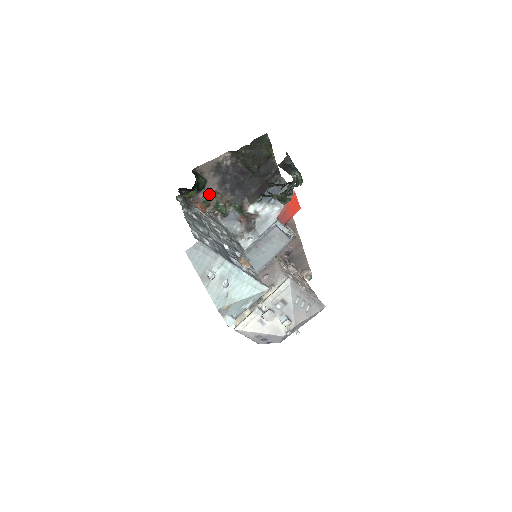
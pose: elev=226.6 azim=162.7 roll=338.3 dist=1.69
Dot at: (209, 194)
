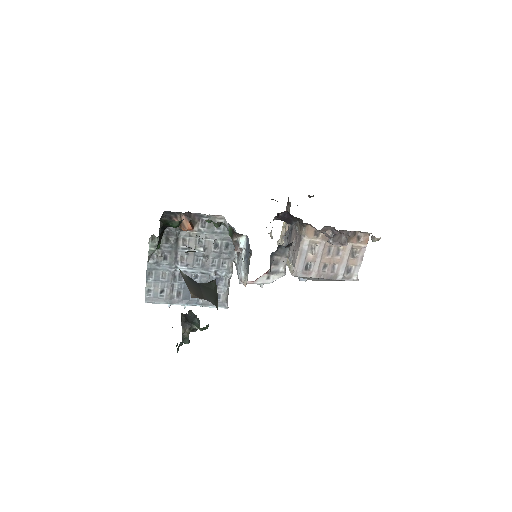
Dot at: occluded
